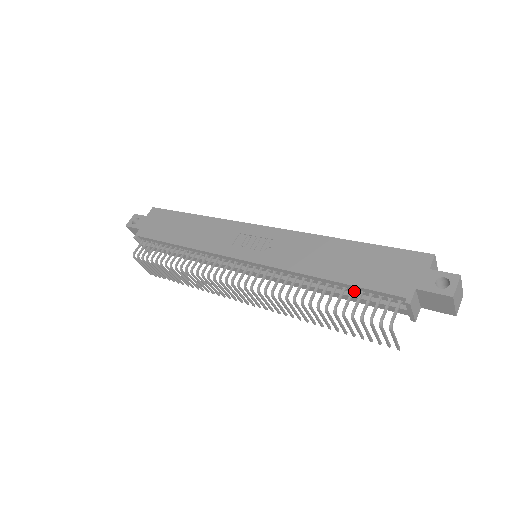
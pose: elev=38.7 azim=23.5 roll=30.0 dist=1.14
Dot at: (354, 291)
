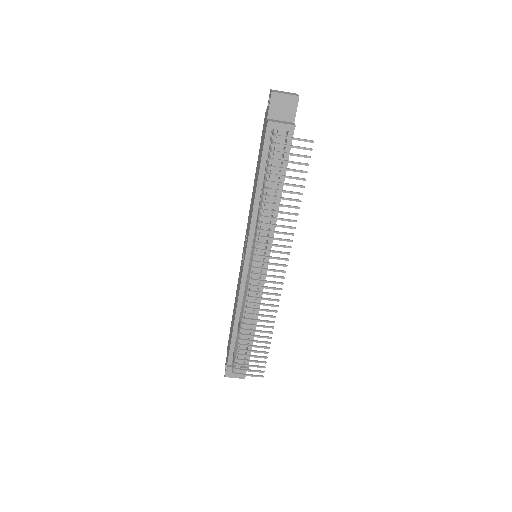
Dot at: (268, 168)
